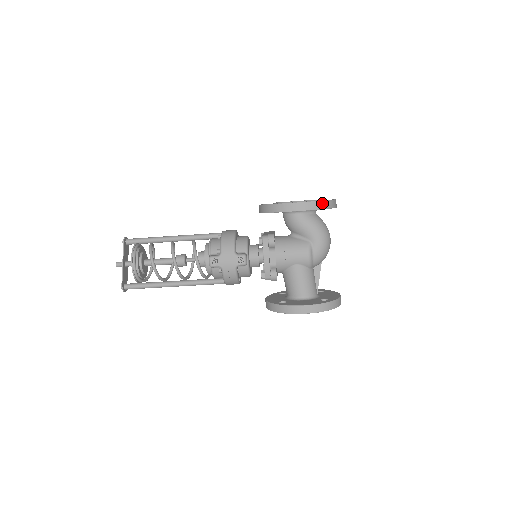
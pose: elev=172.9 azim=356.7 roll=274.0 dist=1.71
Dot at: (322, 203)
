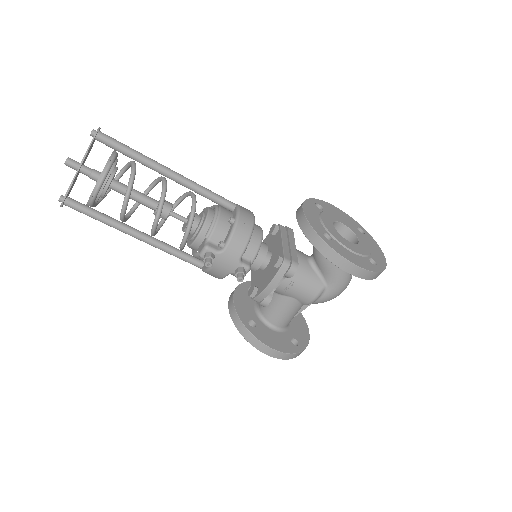
Dot at: (376, 274)
